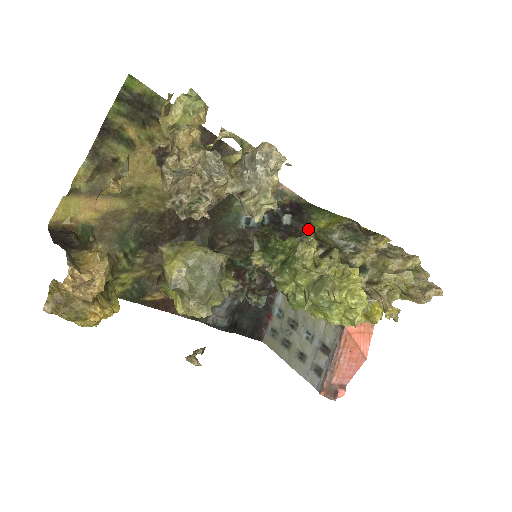
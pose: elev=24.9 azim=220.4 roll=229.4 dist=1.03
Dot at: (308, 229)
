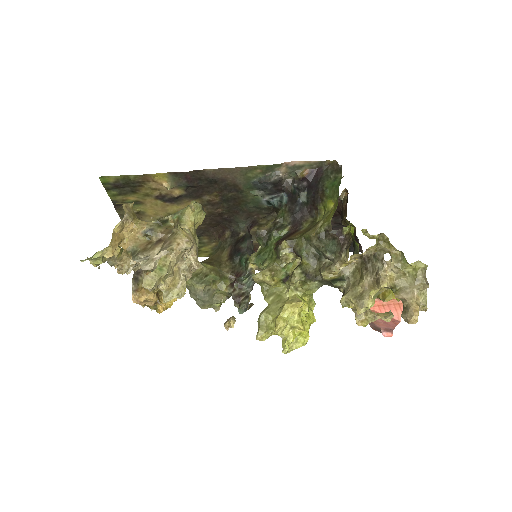
Dot at: (279, 245)
